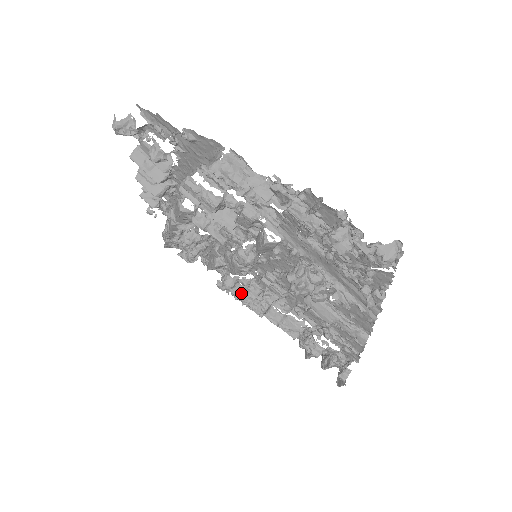
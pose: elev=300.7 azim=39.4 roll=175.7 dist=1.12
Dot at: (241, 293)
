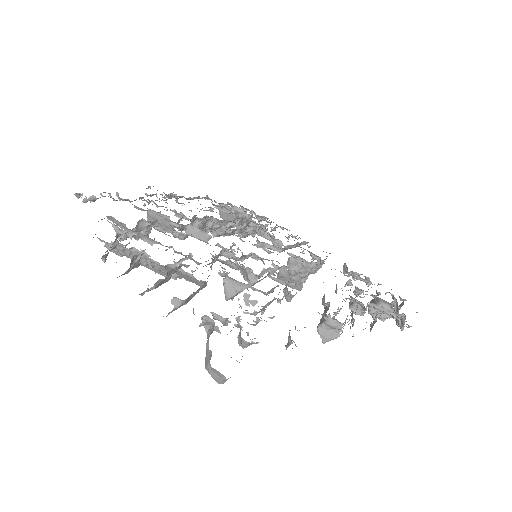
Dot at: occluded
